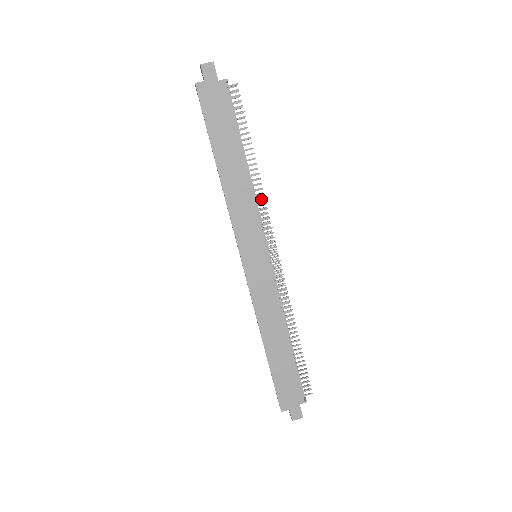
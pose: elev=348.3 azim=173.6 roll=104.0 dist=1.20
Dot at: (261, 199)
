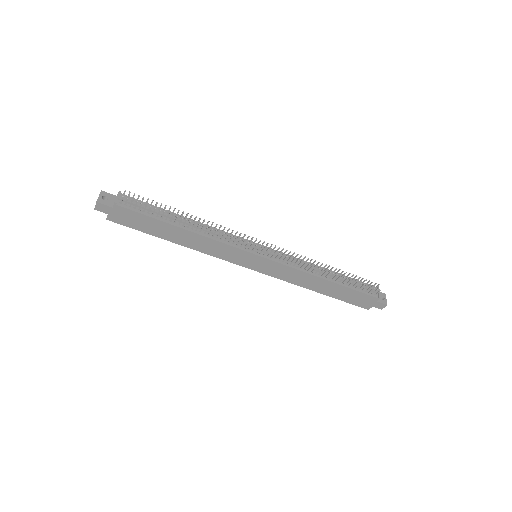
Dot at: (218, 234)
